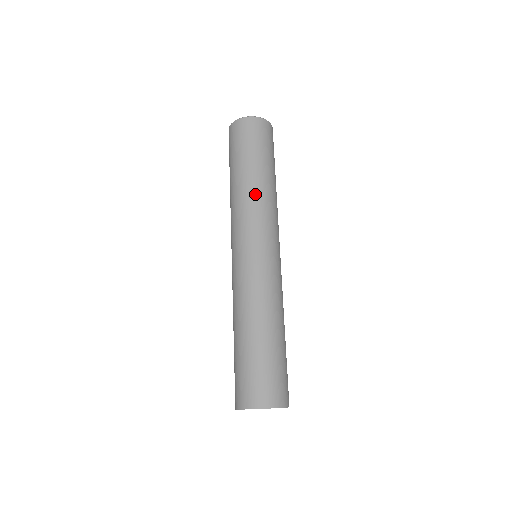
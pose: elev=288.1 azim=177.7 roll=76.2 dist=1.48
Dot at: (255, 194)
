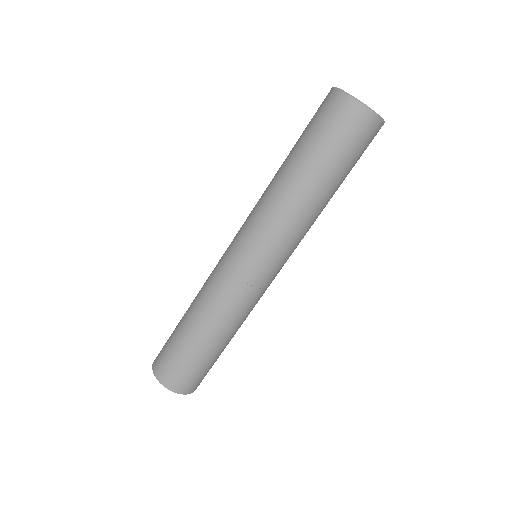
Dot at: (284, 202)
